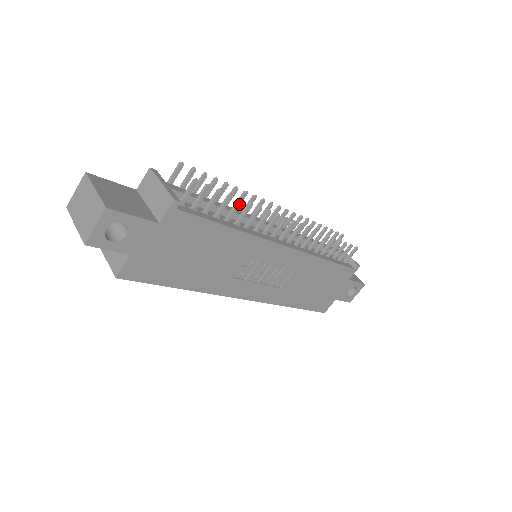
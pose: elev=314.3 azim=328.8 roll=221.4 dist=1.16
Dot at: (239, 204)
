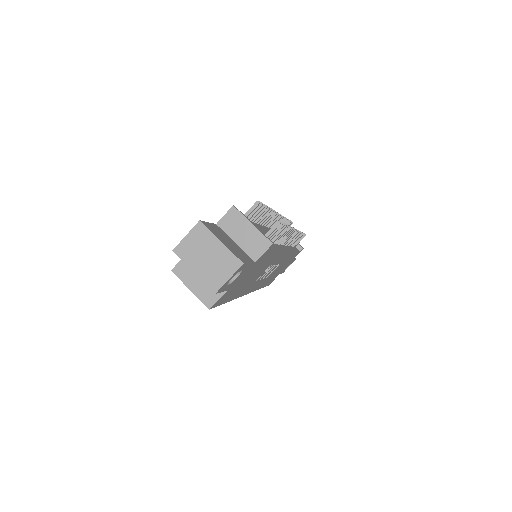
Dot at: occluded
